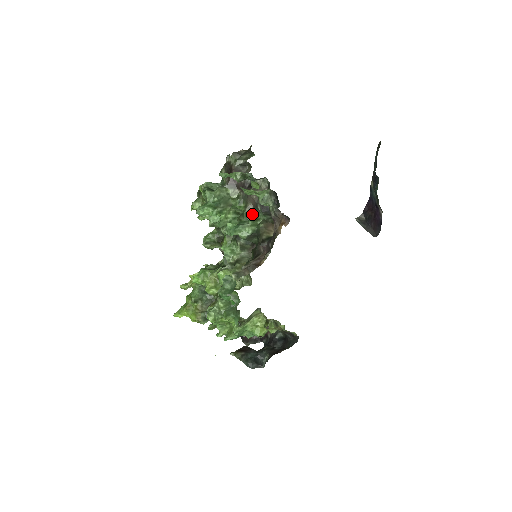
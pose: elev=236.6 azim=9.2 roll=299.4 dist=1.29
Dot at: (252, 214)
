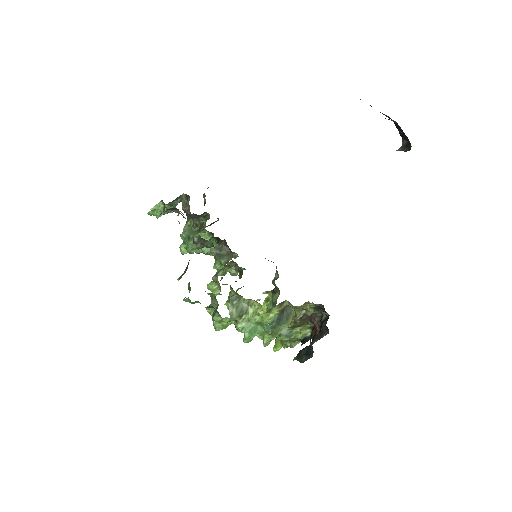
Dot at: (198, 226)
